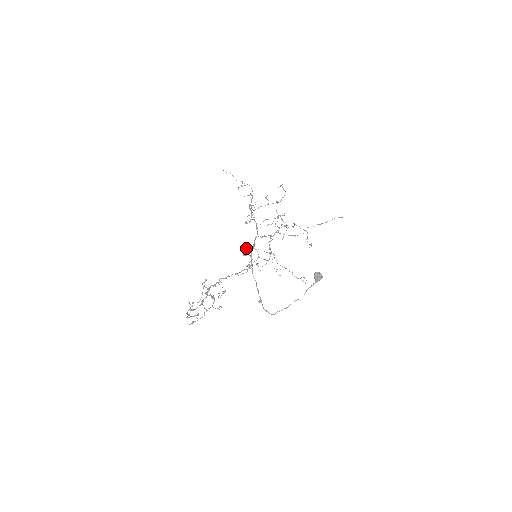
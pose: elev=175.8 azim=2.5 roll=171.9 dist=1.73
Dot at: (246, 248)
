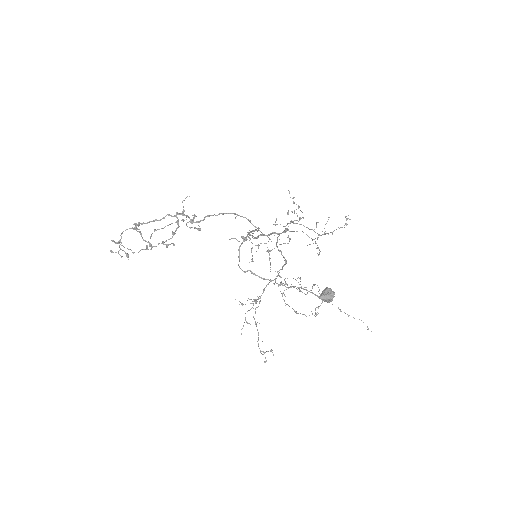
Dot at: occluded
